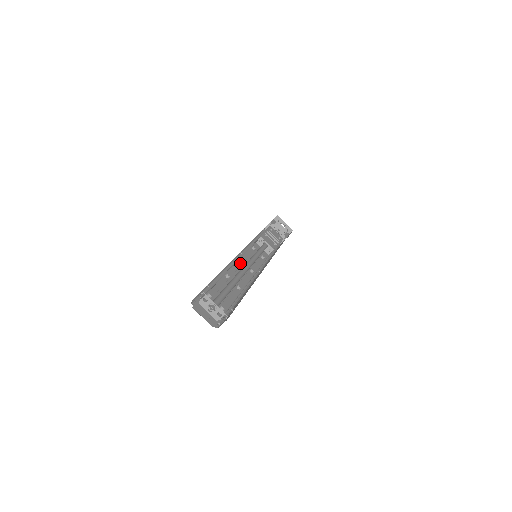
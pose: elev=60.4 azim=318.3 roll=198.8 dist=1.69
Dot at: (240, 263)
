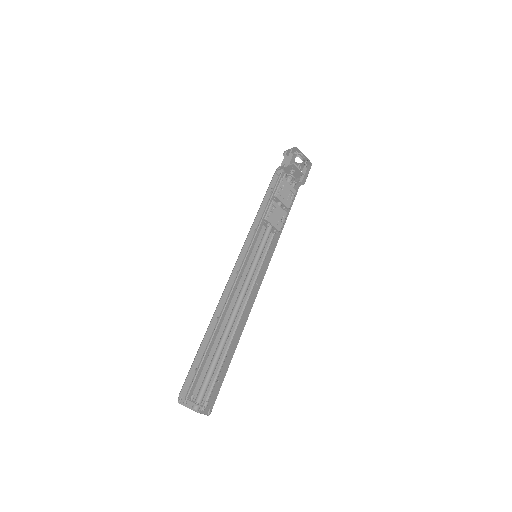
Dot at: occluded
